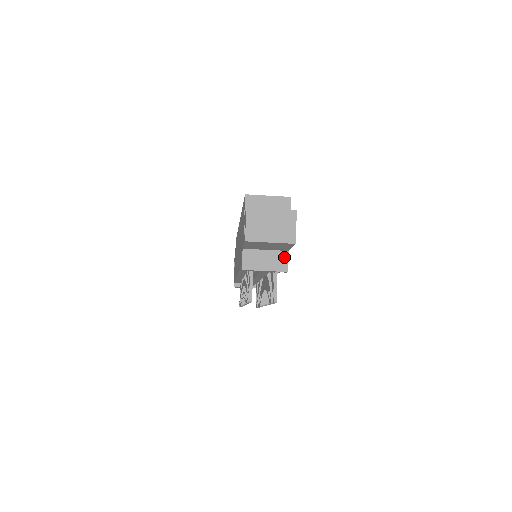
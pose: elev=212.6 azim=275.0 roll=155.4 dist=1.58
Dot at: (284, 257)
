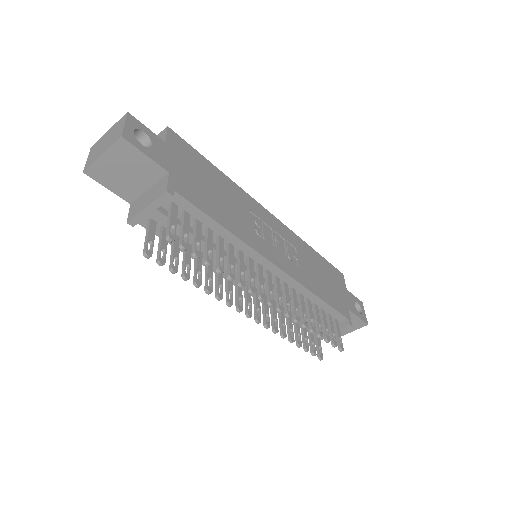
Dot at: (164, 181)
